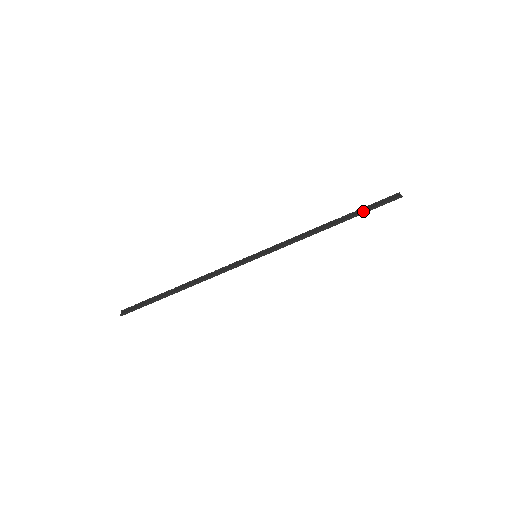
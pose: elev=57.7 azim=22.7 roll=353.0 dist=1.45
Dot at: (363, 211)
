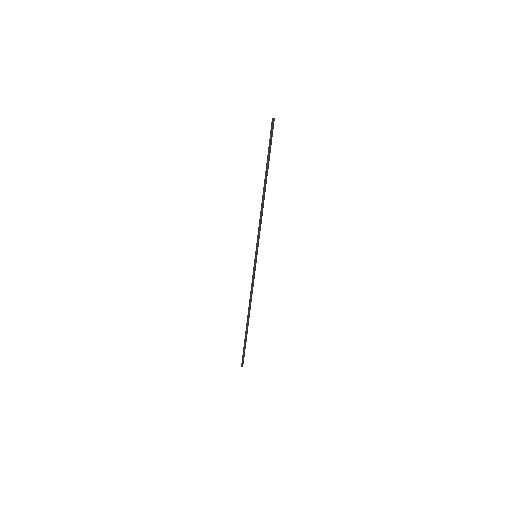
Dot at: (267, 158)
